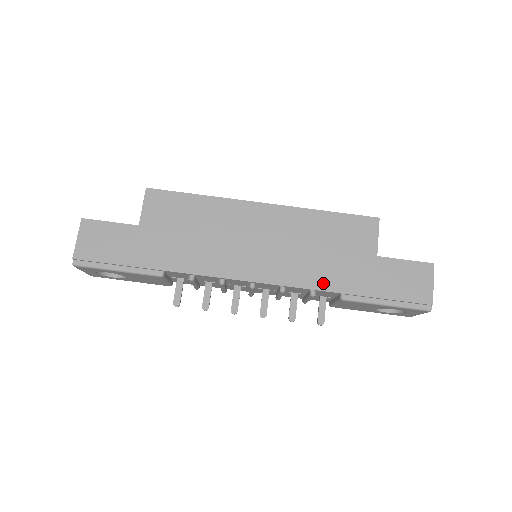
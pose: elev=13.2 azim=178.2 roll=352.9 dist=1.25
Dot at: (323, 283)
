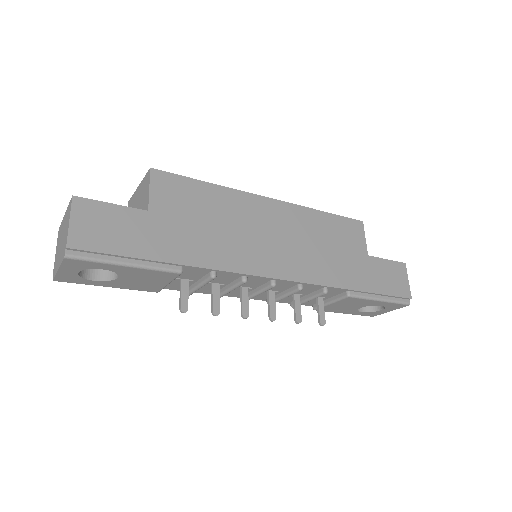
Dot at: (334, 280)
